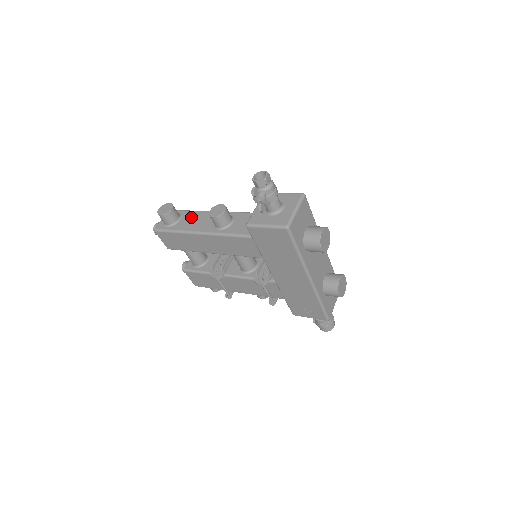
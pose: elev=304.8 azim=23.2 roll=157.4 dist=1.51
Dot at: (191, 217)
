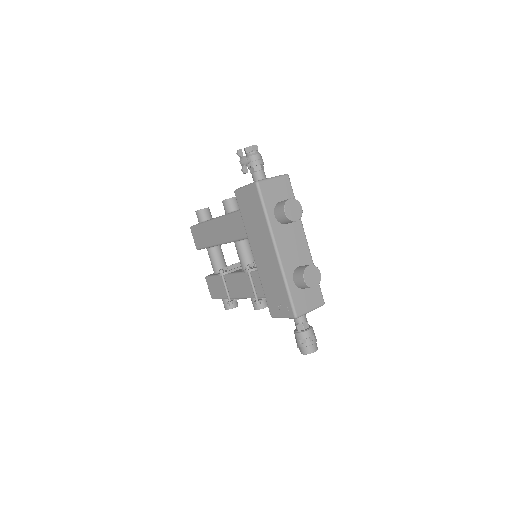
Dot at: occluded
